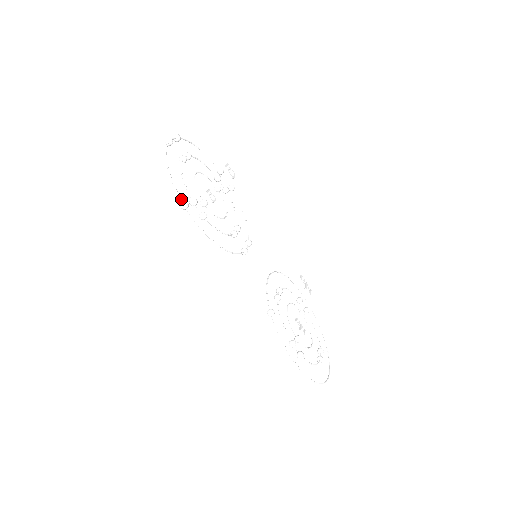
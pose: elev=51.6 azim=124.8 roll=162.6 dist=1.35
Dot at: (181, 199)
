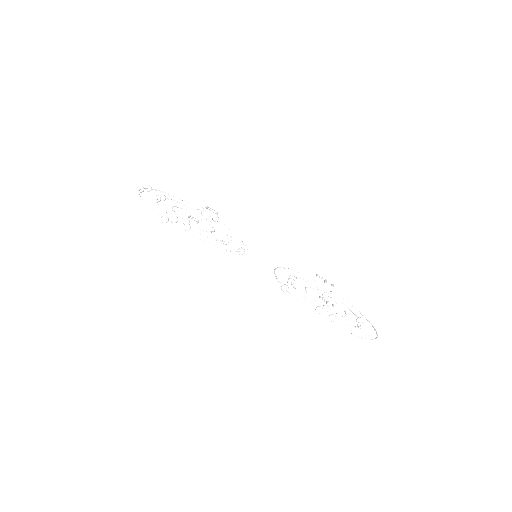
Dot at: (160, 216)
